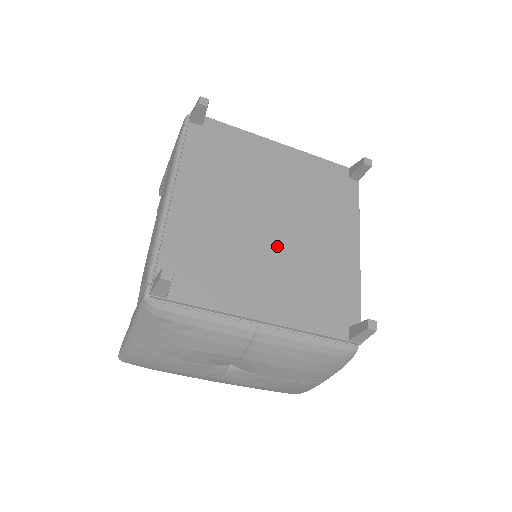
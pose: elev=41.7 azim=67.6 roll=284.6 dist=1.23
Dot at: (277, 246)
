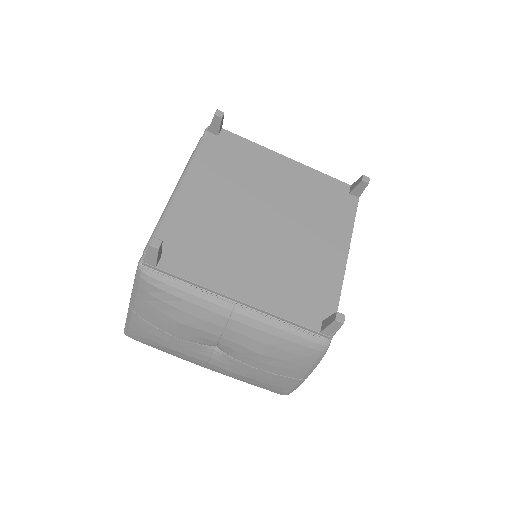
Dot at: (266, 241)
